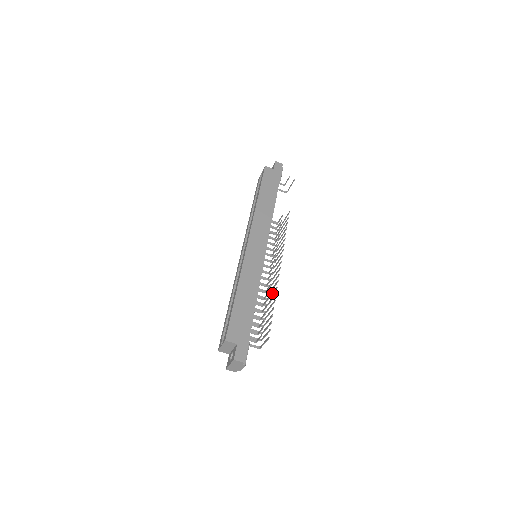
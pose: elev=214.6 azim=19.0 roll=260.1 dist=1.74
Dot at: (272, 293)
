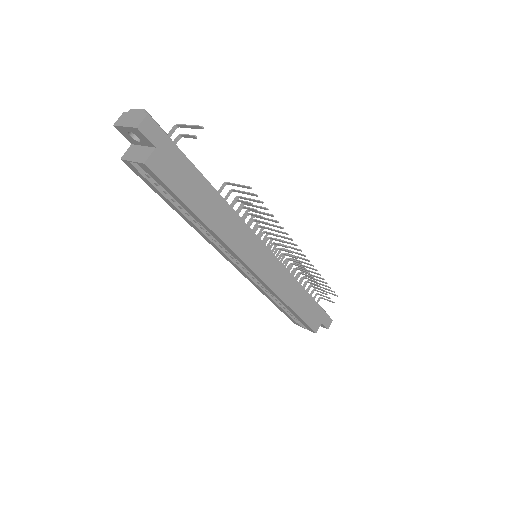
Dot at: occluded
